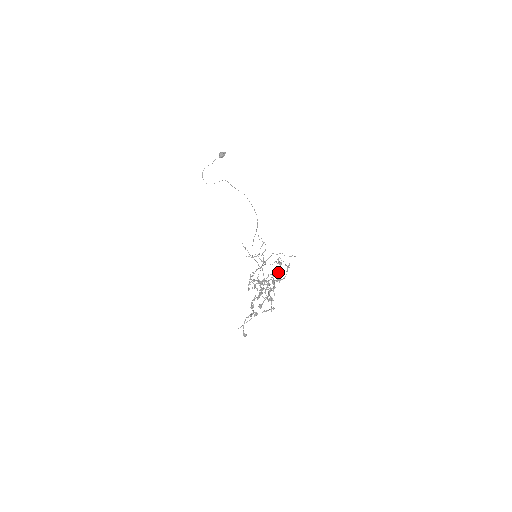
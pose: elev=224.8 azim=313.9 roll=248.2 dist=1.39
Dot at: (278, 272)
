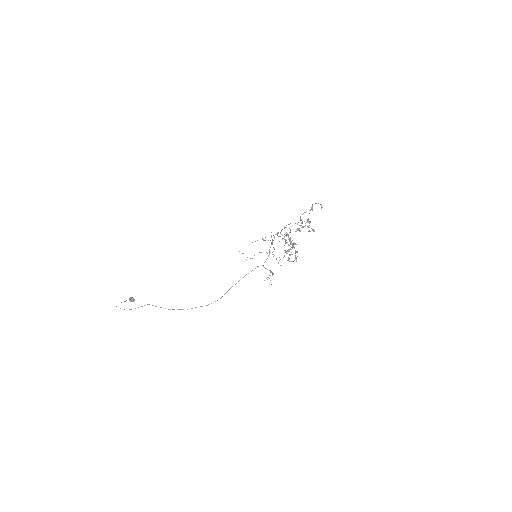
Dot at: occluded
